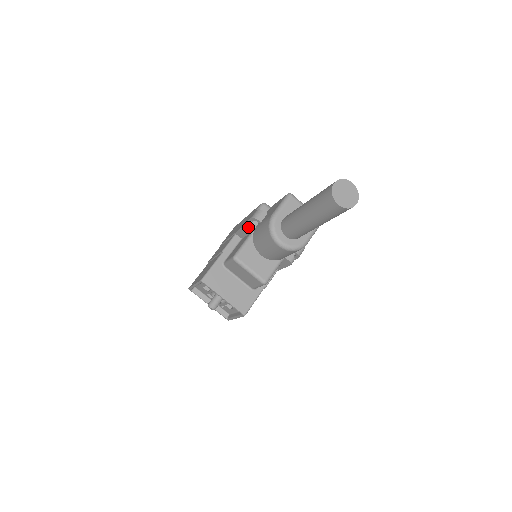
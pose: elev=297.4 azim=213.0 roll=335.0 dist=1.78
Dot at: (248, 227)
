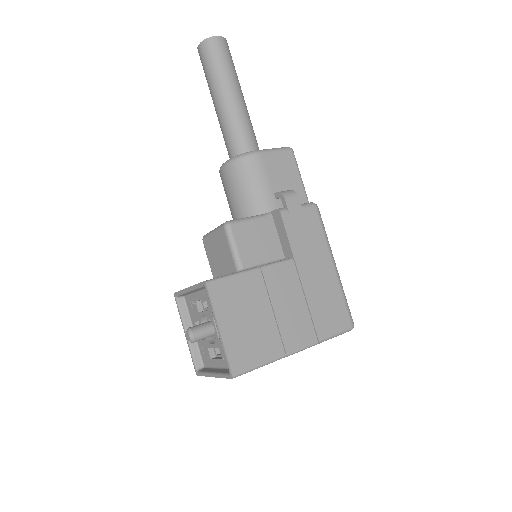
Dot at: occluded
